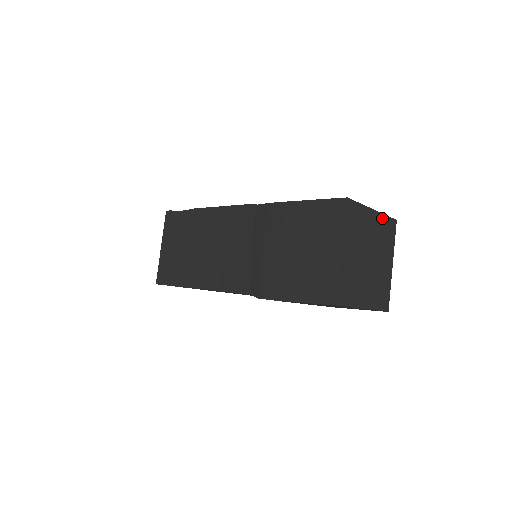
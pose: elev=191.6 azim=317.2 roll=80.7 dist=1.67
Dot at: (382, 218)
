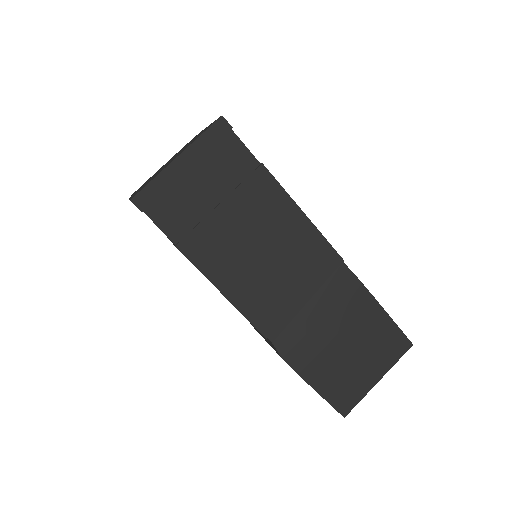
Dot at: occluded
